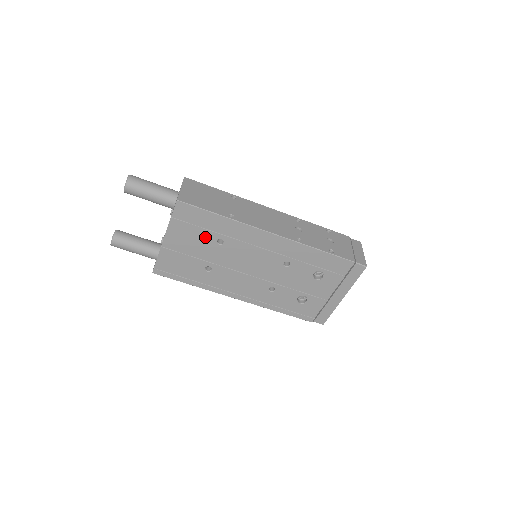
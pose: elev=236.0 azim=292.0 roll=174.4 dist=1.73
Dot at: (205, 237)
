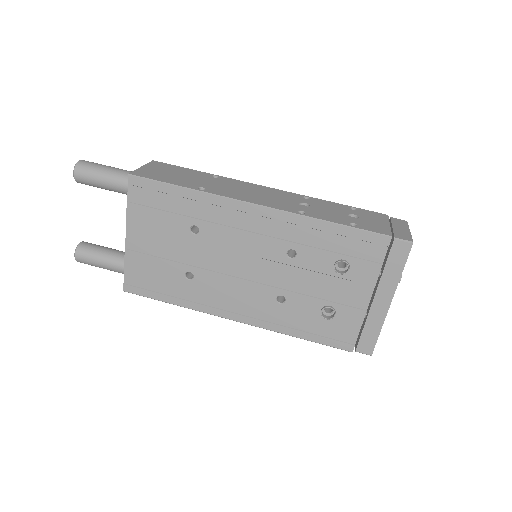
Dot at: (174, 225)
